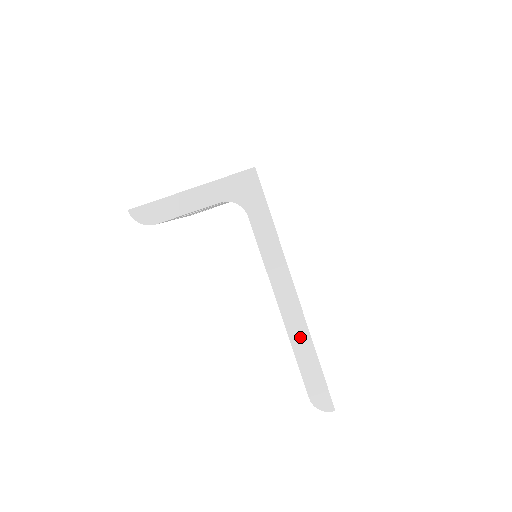
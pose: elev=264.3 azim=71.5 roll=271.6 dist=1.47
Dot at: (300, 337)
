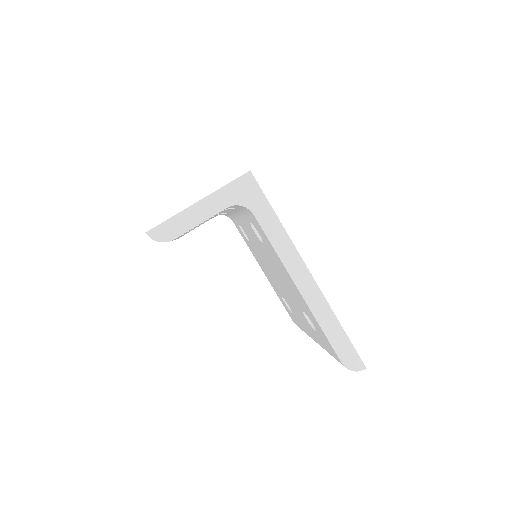
Dot at: (322, 310)
